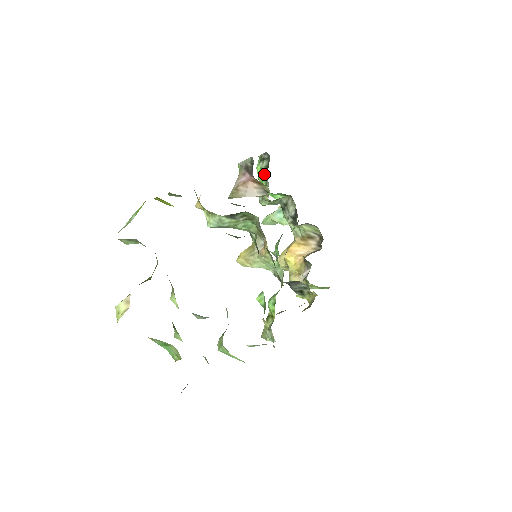
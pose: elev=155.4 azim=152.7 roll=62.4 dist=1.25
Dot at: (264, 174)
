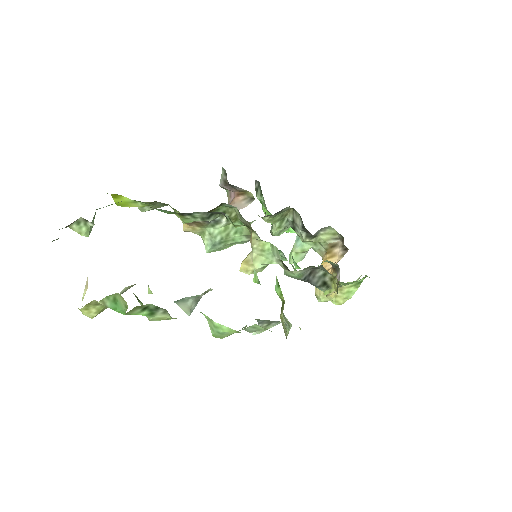
Dot at: occluded
